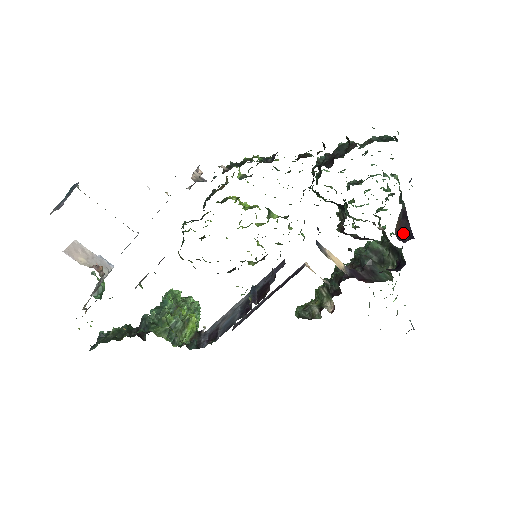
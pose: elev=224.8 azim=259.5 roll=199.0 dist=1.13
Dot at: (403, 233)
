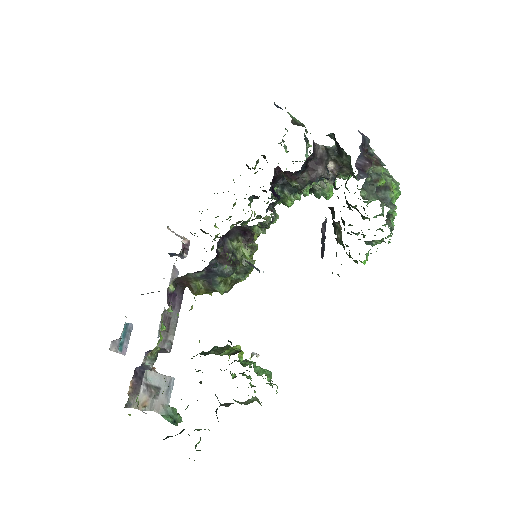
Dot at: occluded
